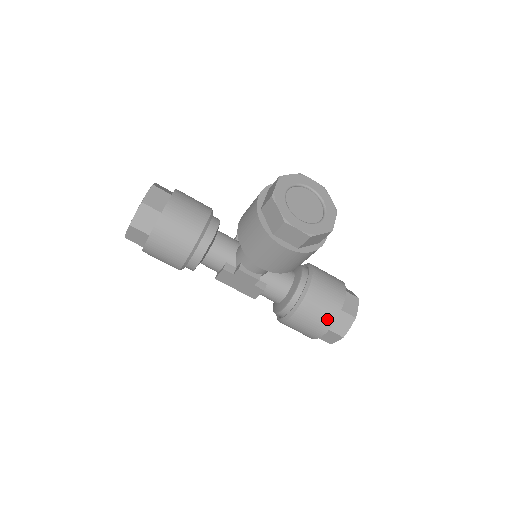
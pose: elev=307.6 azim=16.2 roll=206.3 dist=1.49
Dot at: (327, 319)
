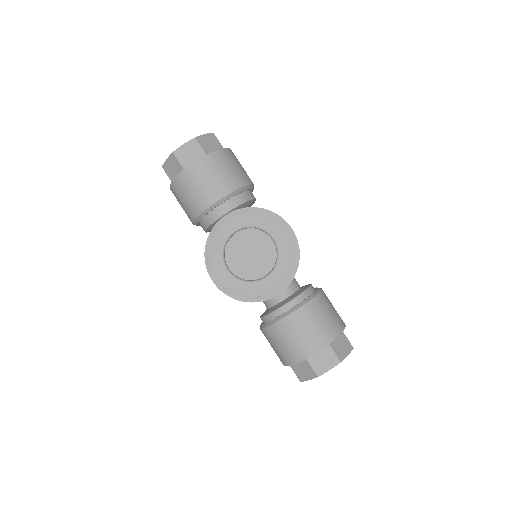
Dot at: (287, 357)
